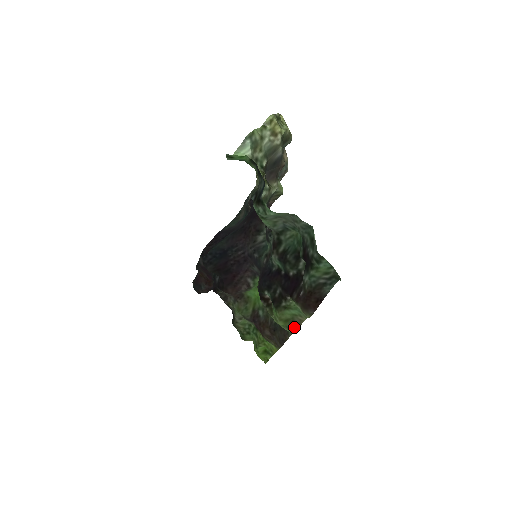
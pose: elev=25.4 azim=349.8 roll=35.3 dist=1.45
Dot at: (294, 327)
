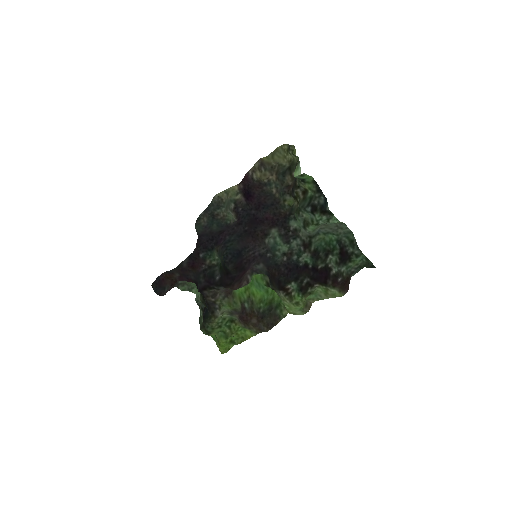
Dot at: (307, 309)
